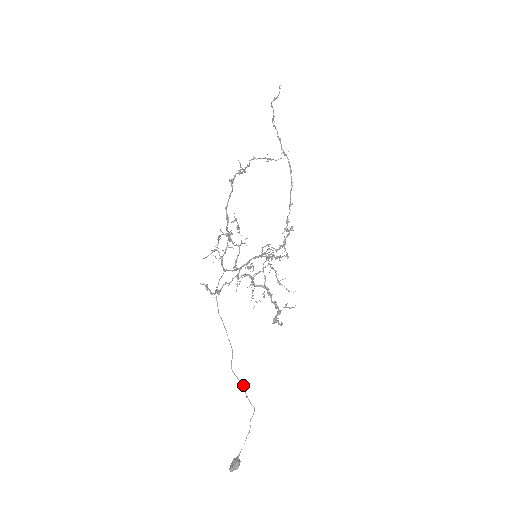
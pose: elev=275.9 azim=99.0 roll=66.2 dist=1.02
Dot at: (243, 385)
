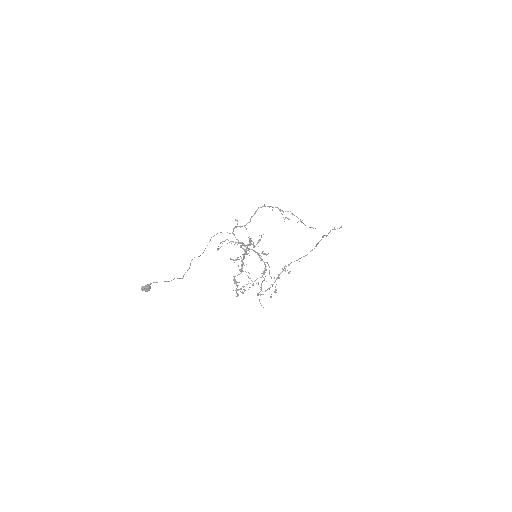
Dot at: (189, 268)
